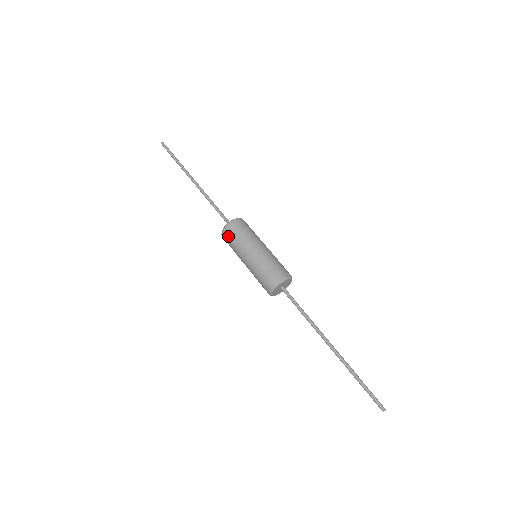
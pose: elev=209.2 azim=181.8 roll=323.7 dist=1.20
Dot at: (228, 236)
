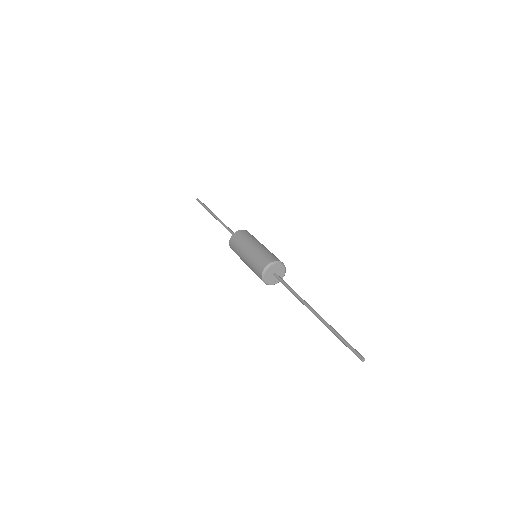
Dot at: occluded
